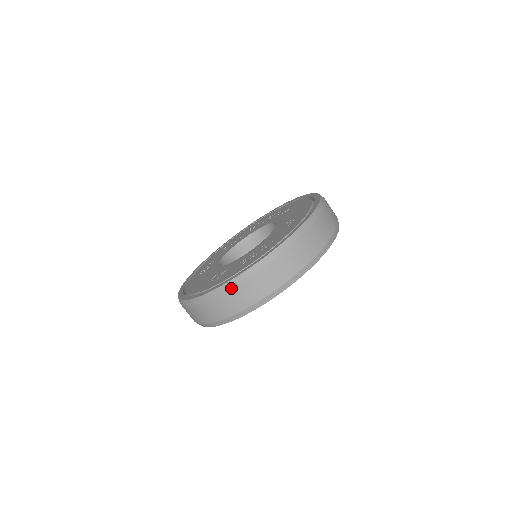
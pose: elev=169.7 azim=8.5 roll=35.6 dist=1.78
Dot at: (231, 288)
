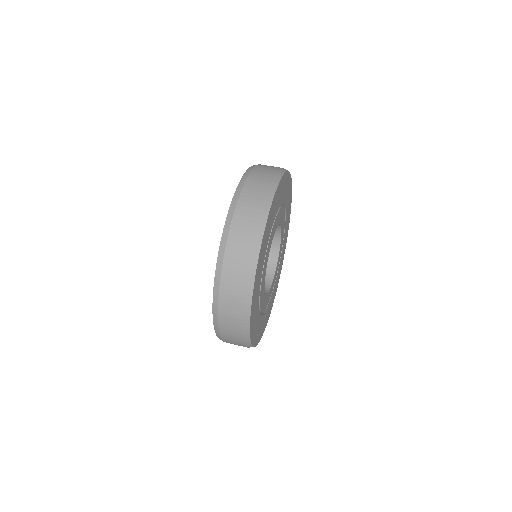
Dot at: (232, 218)
